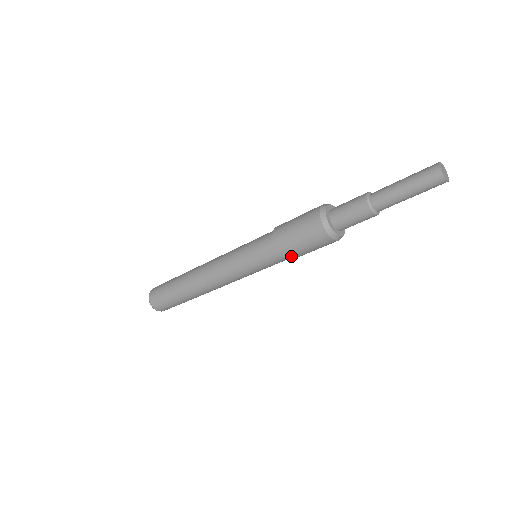
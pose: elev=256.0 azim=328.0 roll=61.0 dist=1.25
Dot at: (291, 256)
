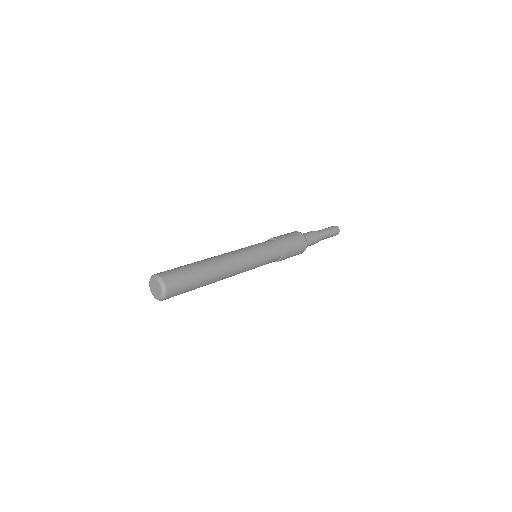
Dot at: (286, 247)
